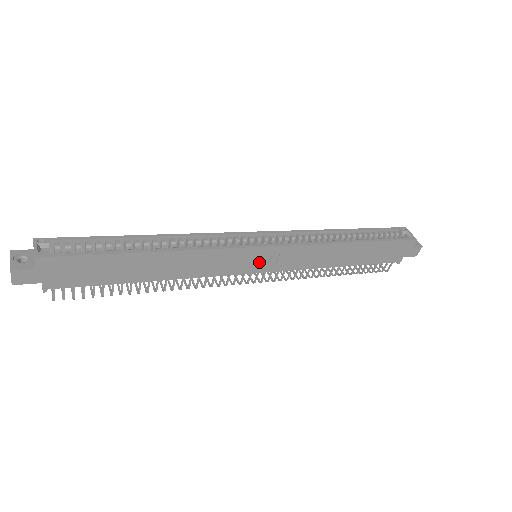
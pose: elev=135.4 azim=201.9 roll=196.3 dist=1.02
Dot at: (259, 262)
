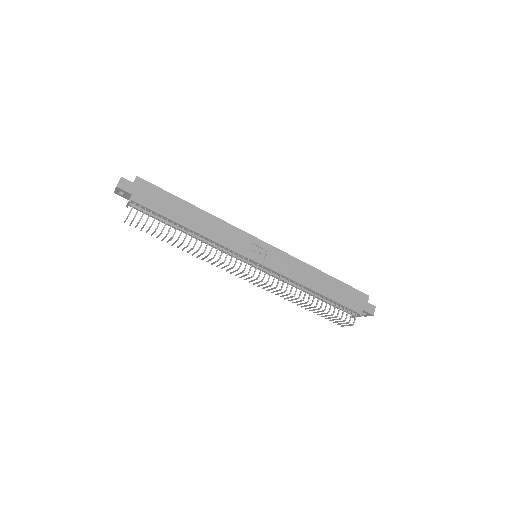
Dot at: (258, 254)
